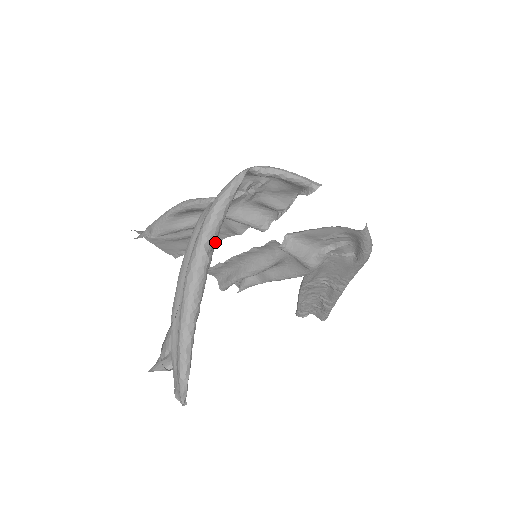
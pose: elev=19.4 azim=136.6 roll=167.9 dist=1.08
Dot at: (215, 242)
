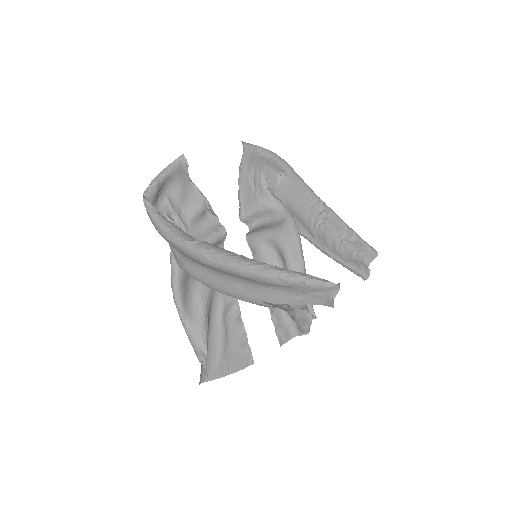
Dot at: (237, 300)
